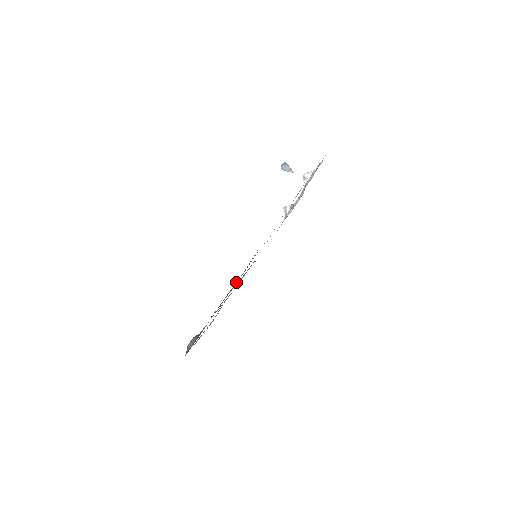
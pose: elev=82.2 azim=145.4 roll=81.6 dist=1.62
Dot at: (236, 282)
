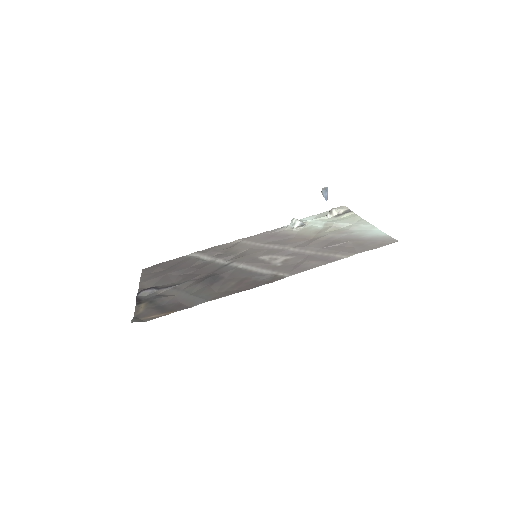
Dot at: (229, 271)
